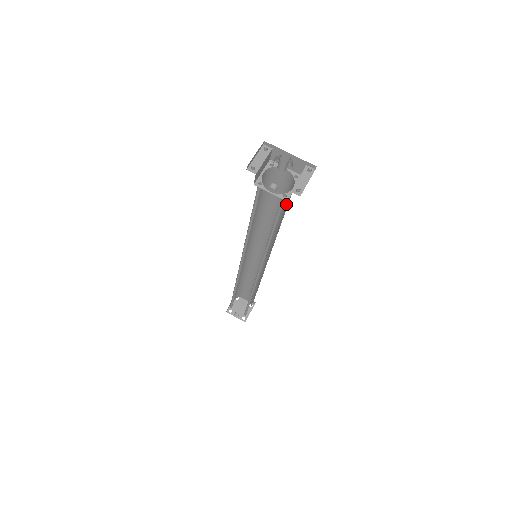
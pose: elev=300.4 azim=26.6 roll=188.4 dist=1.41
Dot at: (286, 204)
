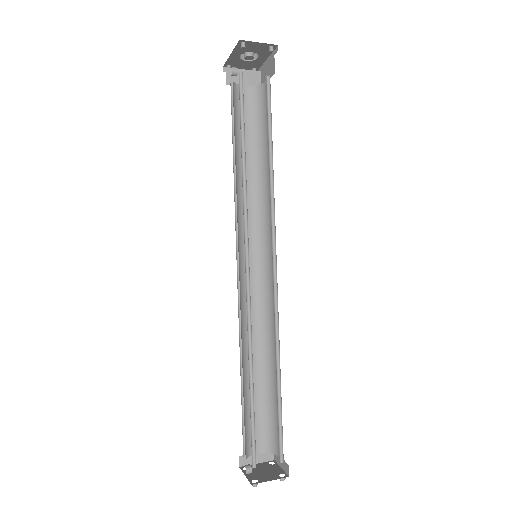
Dot at: occluded
